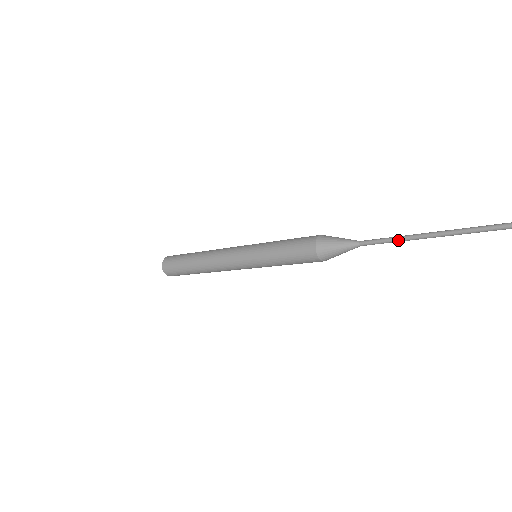
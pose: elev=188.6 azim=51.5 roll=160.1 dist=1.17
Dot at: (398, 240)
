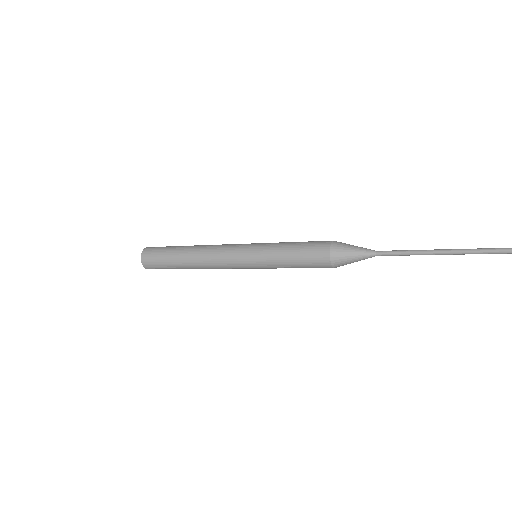
Dot at: (418, 253)
